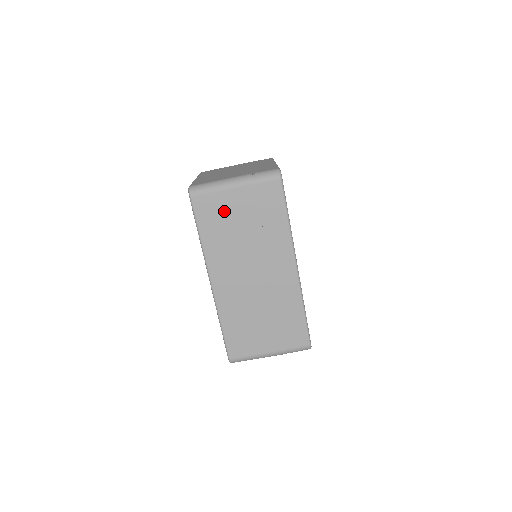
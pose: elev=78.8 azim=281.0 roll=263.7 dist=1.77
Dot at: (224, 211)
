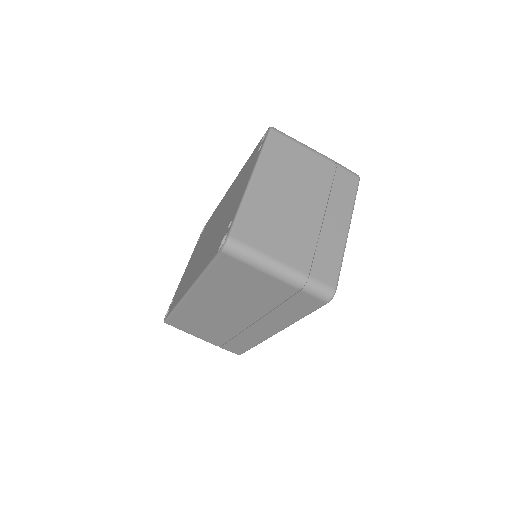
Dot at: (247, 279)
